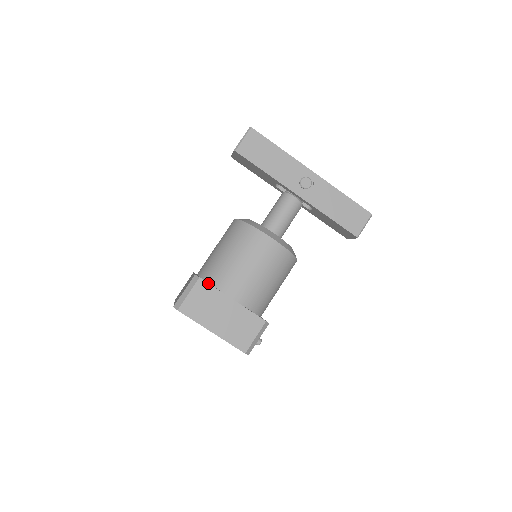
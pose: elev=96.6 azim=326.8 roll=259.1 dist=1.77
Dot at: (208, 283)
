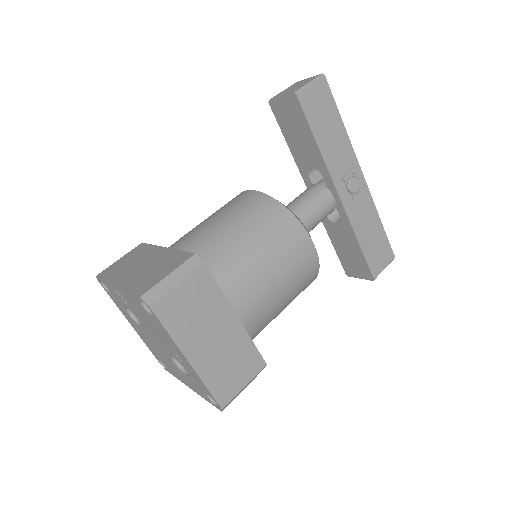
Dot at: occluded
